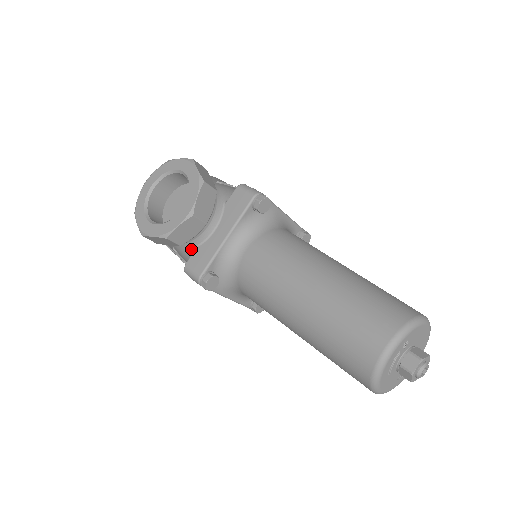
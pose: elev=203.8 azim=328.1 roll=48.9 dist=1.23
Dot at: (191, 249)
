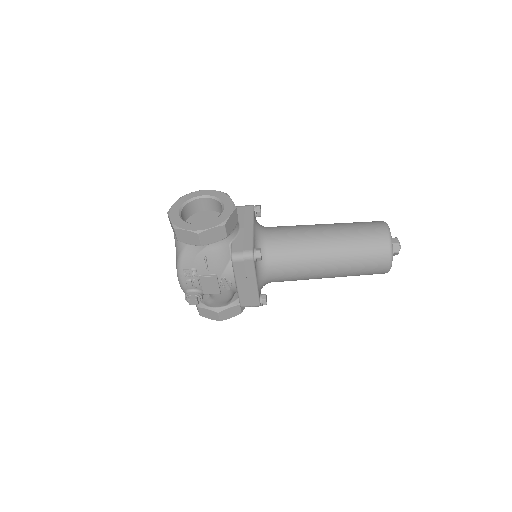
Dot at: (228, 245)
